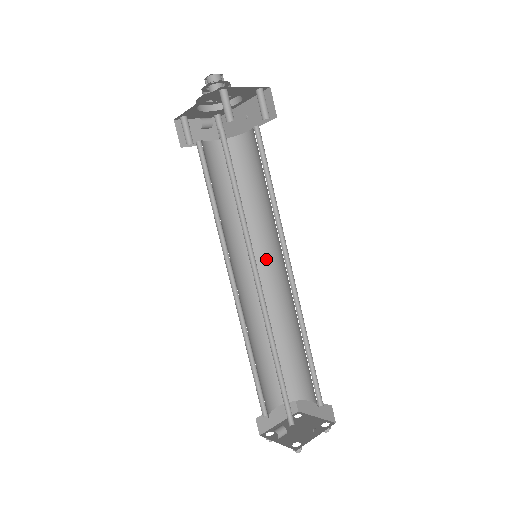
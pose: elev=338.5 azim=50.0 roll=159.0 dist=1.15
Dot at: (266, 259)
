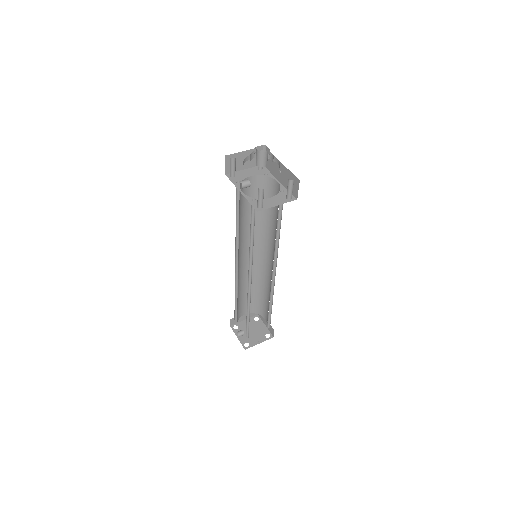
Dot at: (264, 250)
